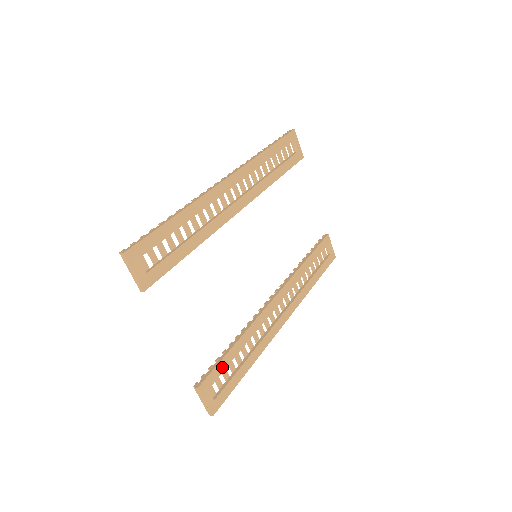
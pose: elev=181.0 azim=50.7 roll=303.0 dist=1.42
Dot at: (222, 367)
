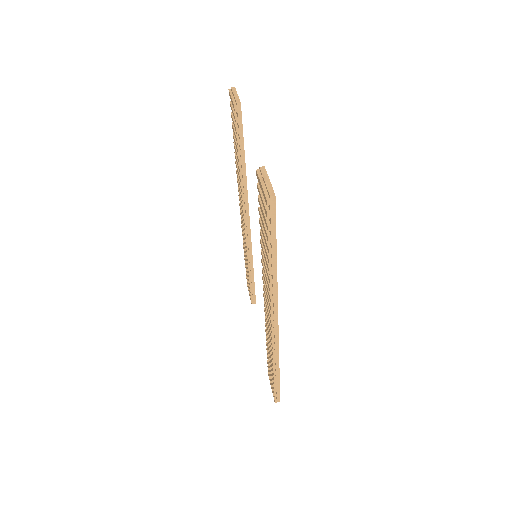
Dot at: occluded
